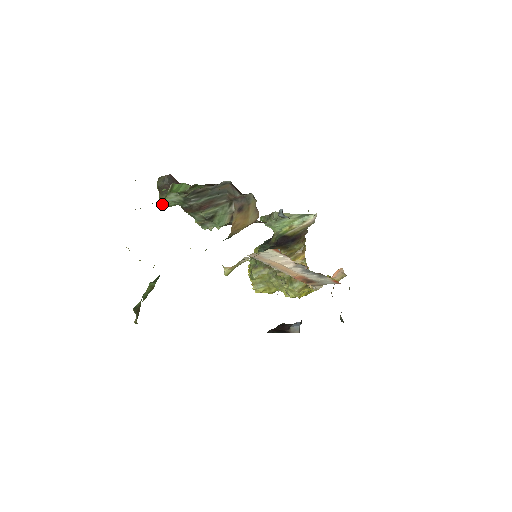
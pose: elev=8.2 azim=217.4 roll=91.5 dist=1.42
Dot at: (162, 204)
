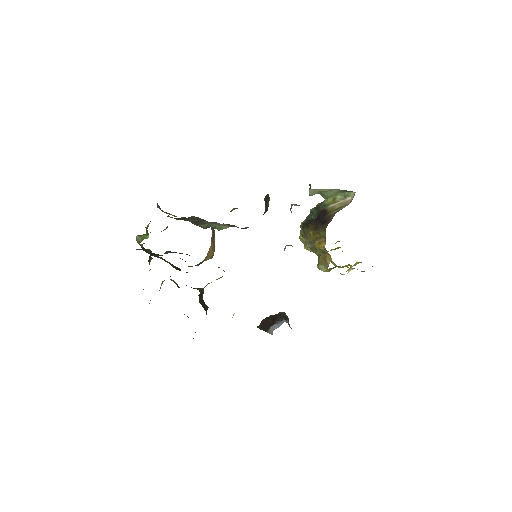
Dot at: (146, 238)
